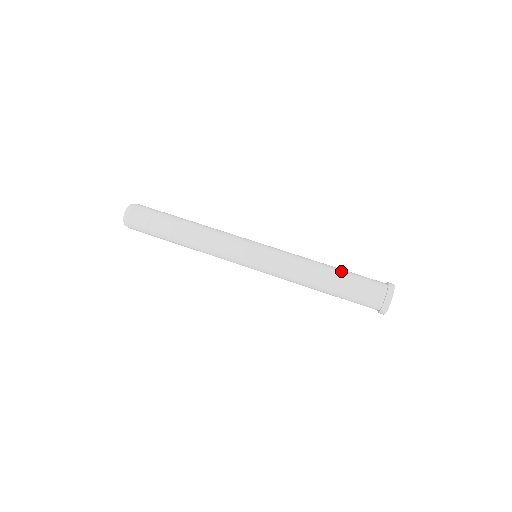
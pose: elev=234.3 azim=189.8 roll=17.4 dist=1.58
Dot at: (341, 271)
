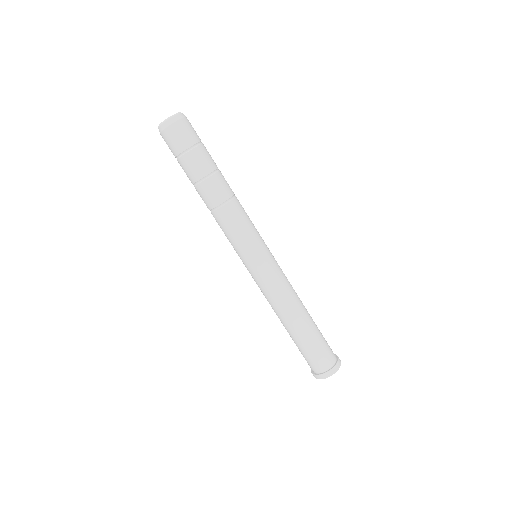
Dot at: occluded
